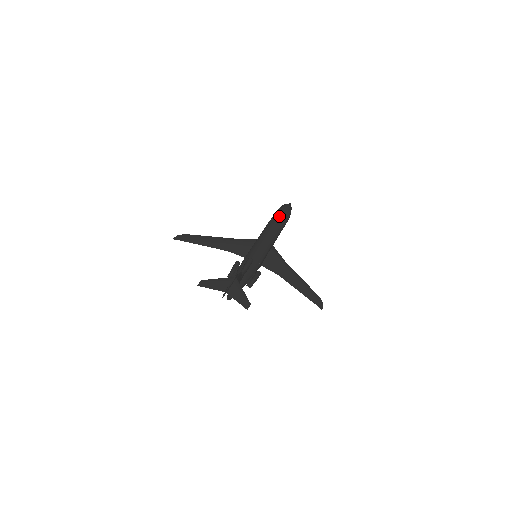
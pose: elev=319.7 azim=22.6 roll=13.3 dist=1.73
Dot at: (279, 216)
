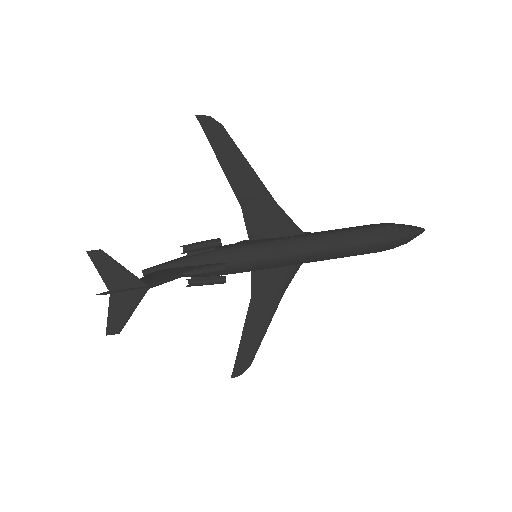
Dot at: (366, 242)
